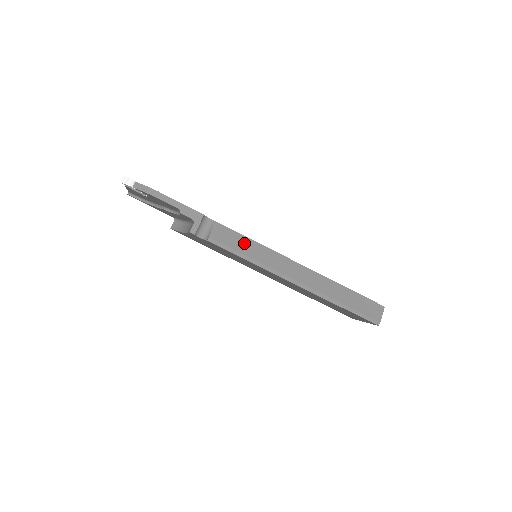
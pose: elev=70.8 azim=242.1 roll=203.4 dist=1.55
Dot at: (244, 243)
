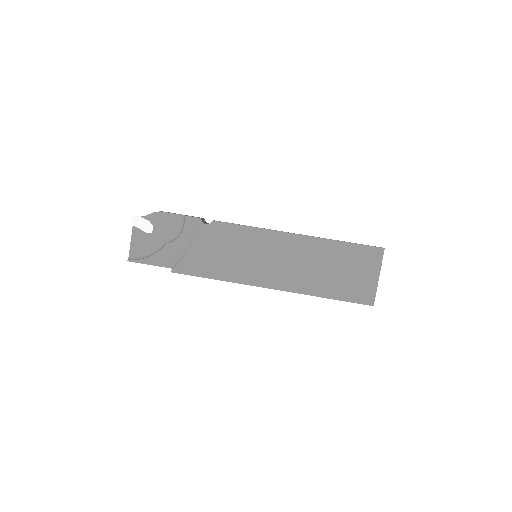
Dot at: occluded
